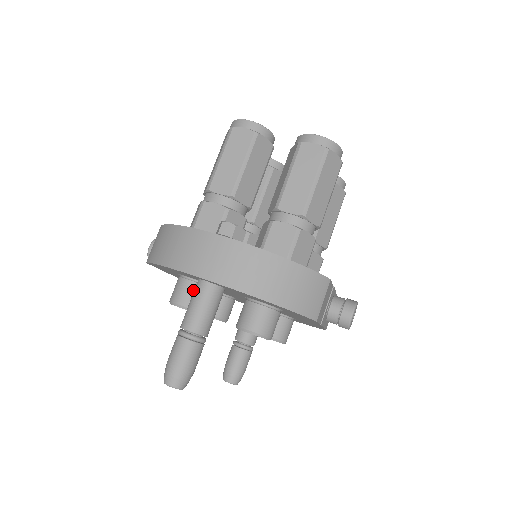
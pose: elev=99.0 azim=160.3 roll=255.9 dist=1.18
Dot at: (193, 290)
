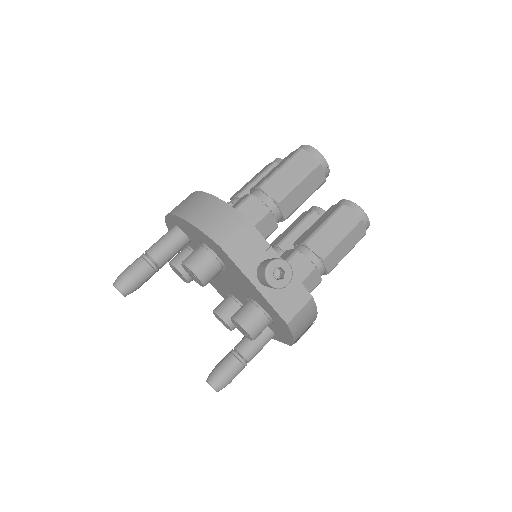
Dot at: (183, 252)
